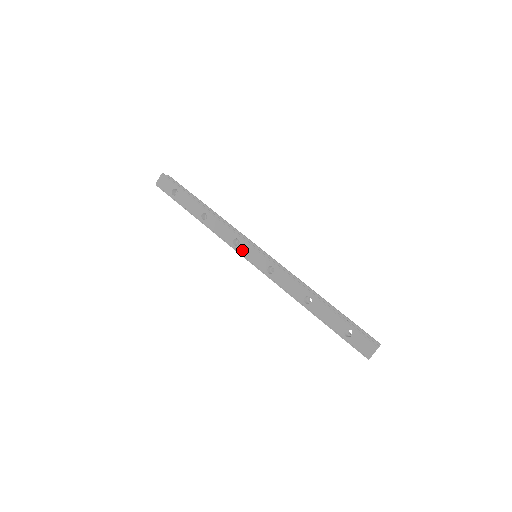
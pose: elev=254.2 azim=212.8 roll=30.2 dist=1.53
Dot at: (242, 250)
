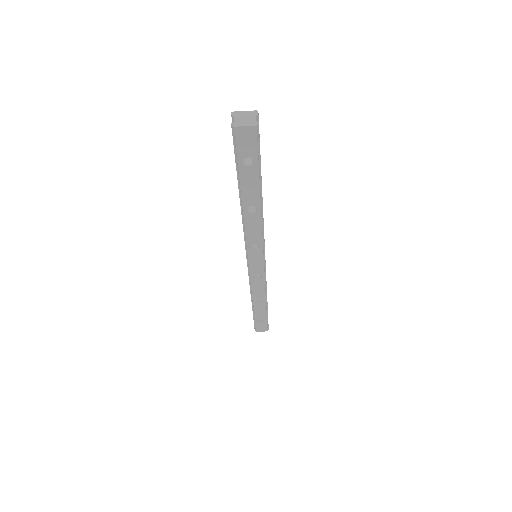
Dot at: (252, 254)
